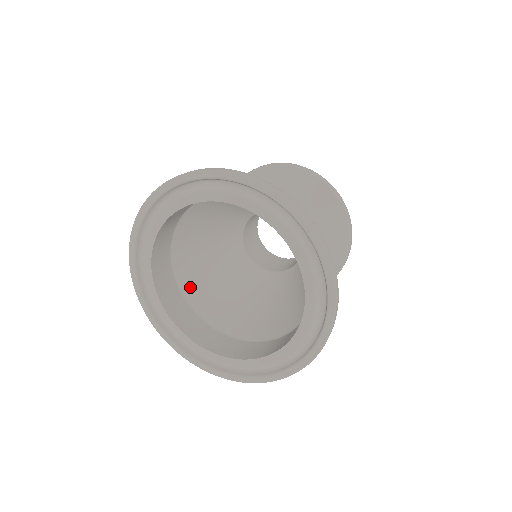
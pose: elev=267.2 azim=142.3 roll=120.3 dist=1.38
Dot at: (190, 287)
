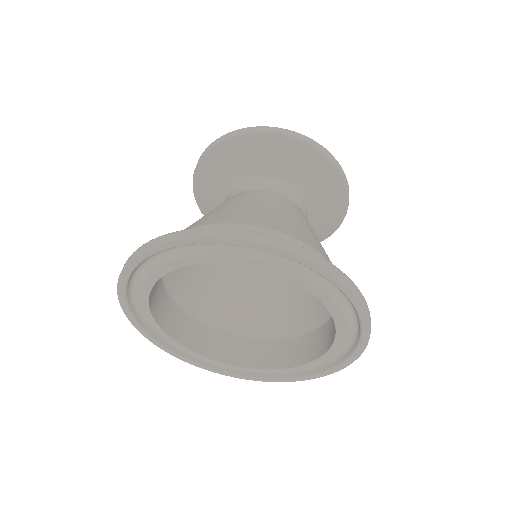
Dot at: (216, 315)
